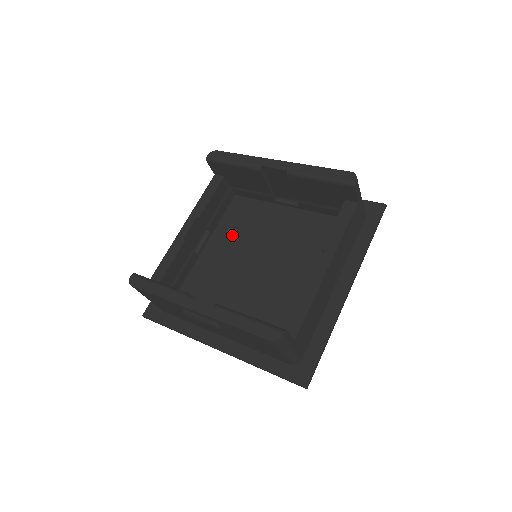
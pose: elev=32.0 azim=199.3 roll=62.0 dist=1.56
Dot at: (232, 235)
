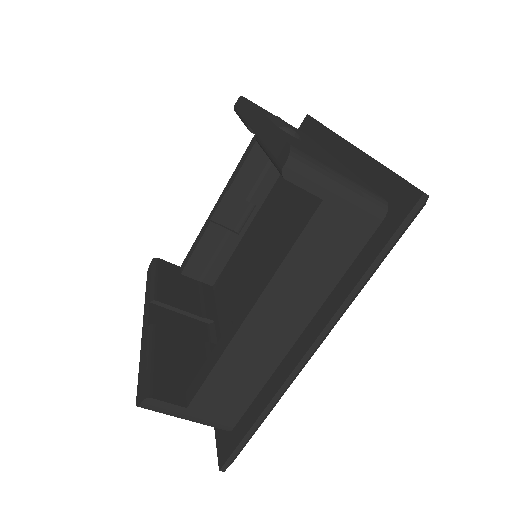
Dot at: (269, 214)
